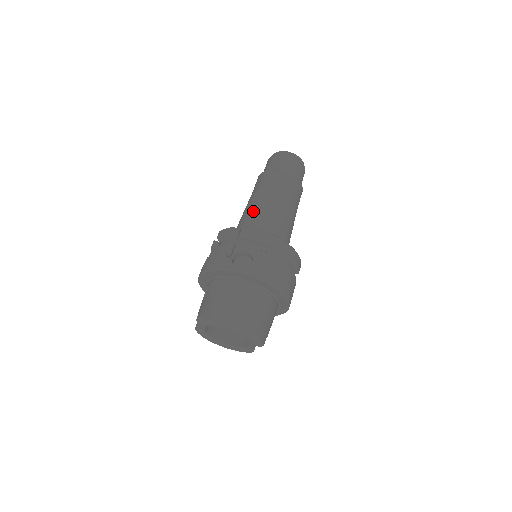
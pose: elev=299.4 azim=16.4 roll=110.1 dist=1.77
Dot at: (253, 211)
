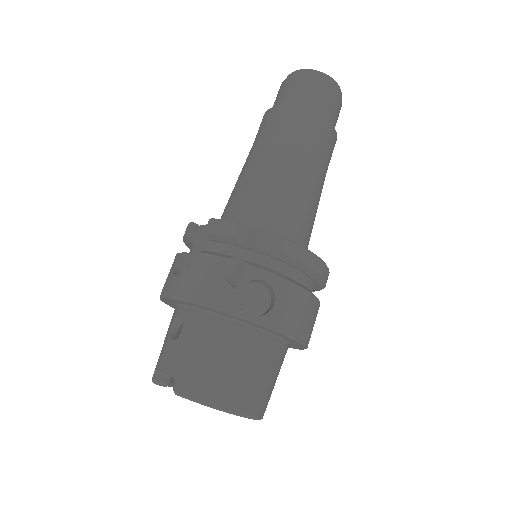
Dot at: (267, 185)
